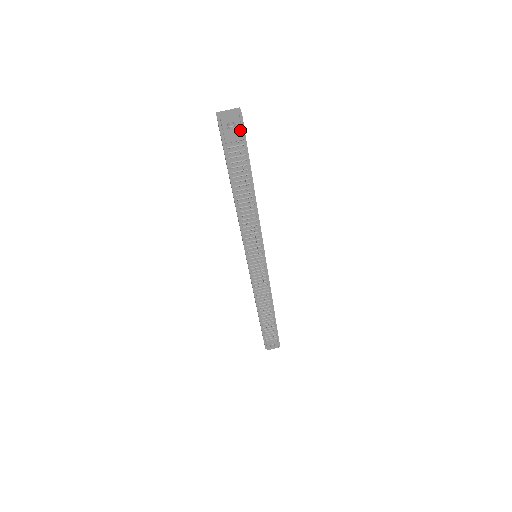
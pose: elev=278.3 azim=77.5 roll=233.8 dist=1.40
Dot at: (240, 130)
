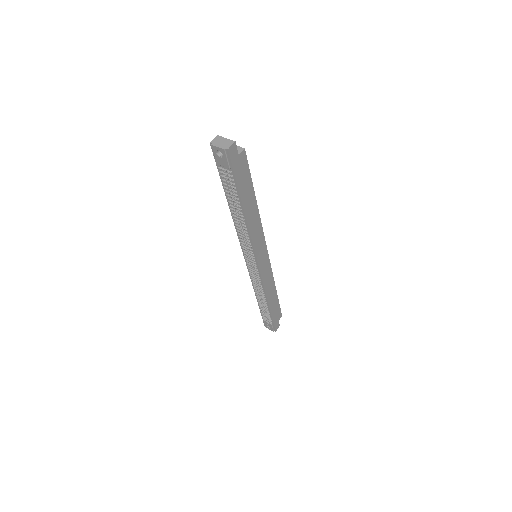
Dot at: (227, 160)
